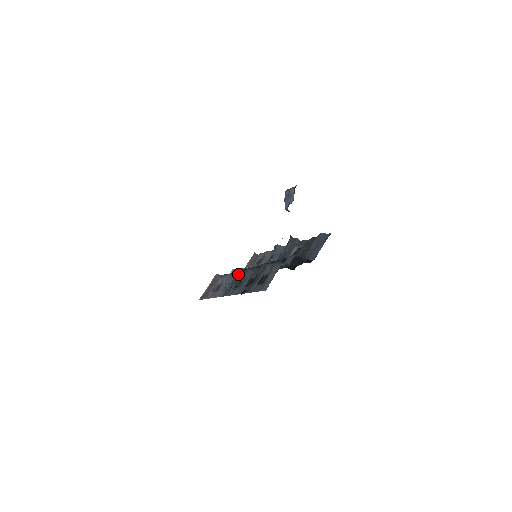
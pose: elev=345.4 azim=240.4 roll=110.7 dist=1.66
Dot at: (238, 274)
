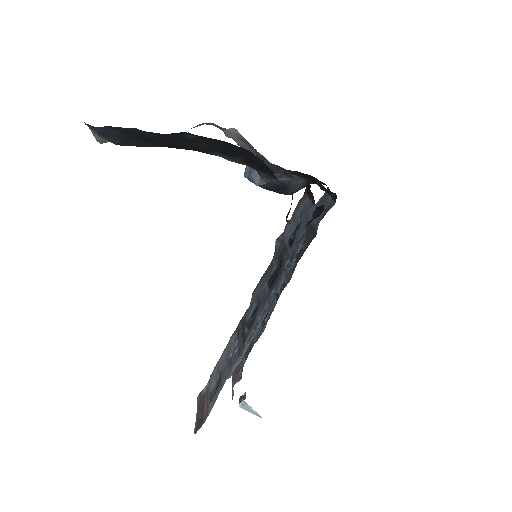
Dot at: (240, 323)
